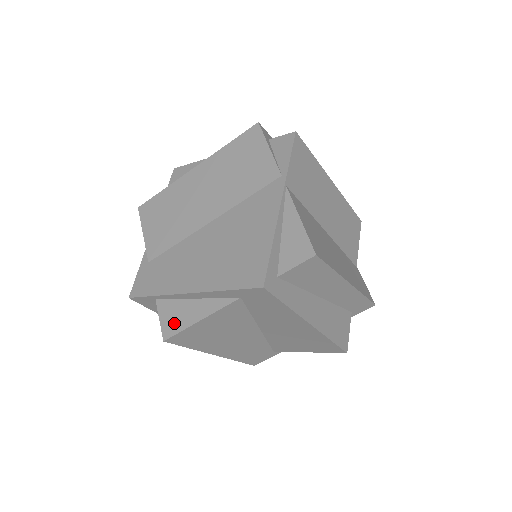
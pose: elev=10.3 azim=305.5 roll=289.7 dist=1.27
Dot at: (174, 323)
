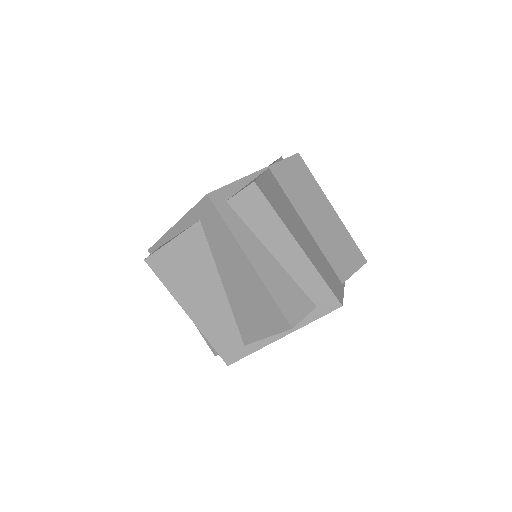
Dot at: (157, 249)
